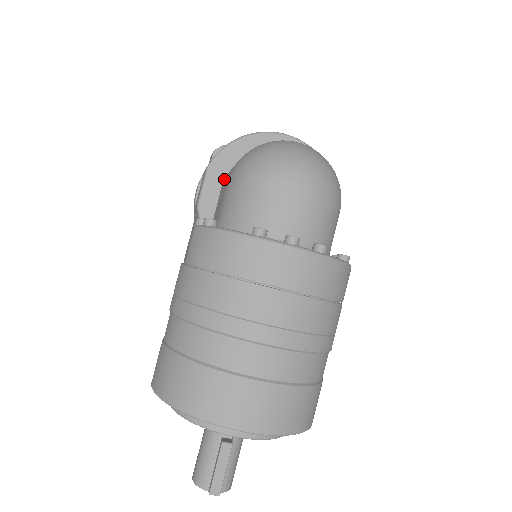
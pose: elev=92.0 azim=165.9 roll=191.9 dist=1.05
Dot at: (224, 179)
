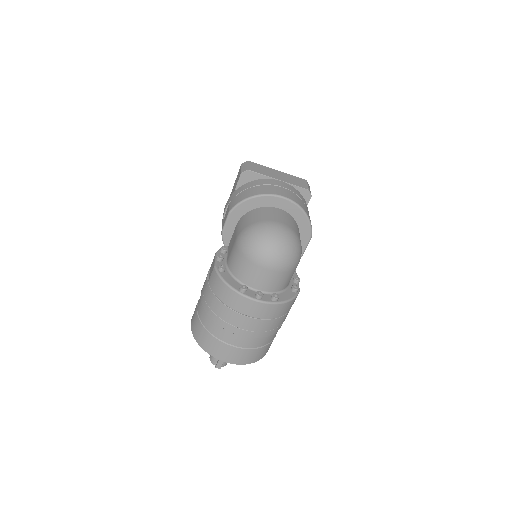
Dot at: (239, 220)
